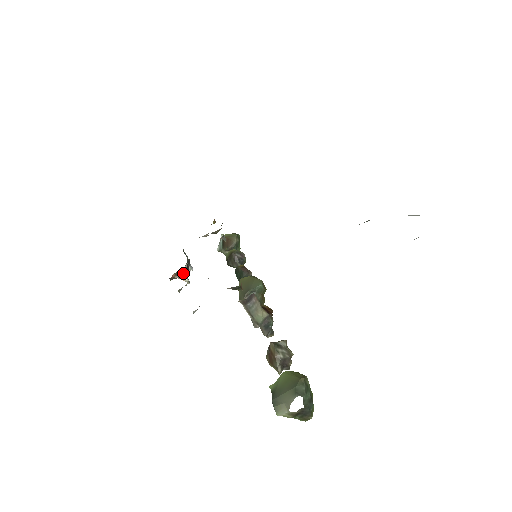
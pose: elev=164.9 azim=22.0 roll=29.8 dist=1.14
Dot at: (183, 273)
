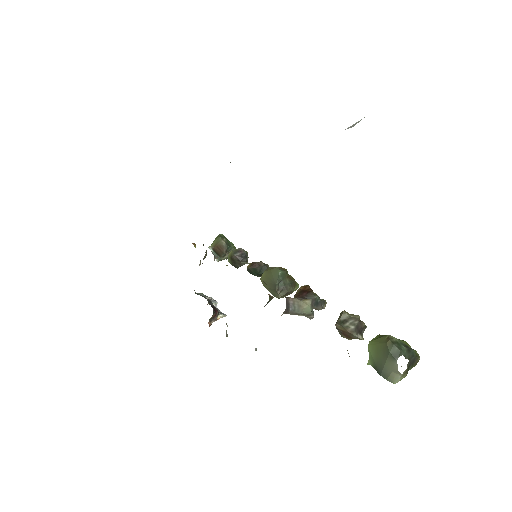
Dot at: (214, 315)
